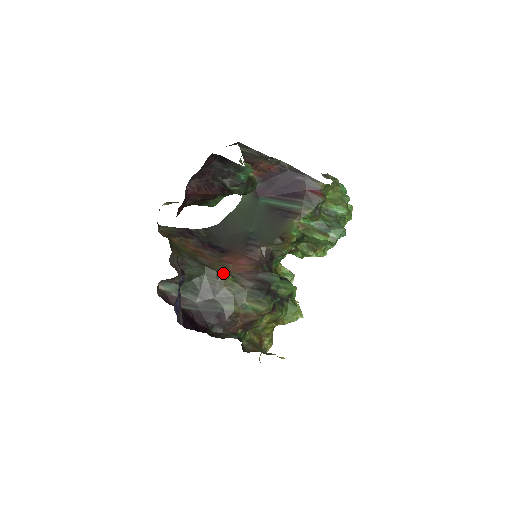
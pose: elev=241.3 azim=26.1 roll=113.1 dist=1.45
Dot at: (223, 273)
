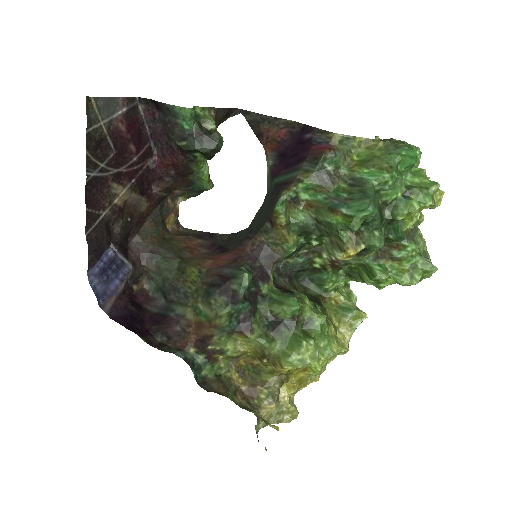
Dot at: (191, 266)
